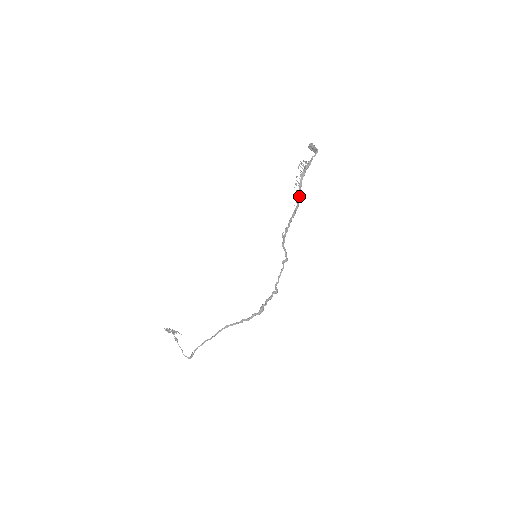
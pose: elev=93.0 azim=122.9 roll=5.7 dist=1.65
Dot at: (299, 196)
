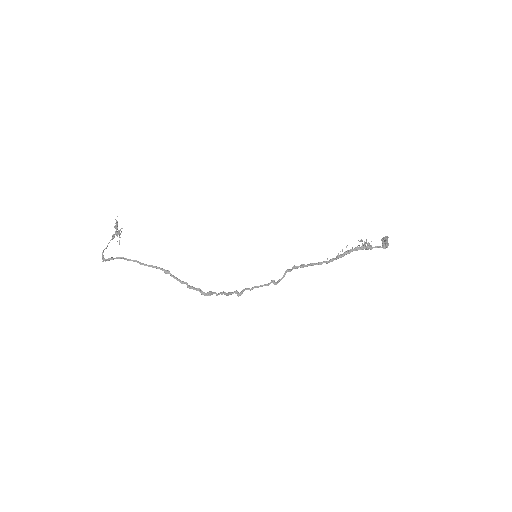
Dot at: (339, 257)
